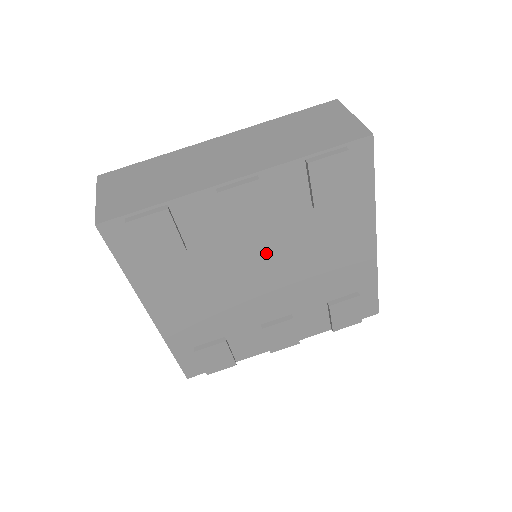
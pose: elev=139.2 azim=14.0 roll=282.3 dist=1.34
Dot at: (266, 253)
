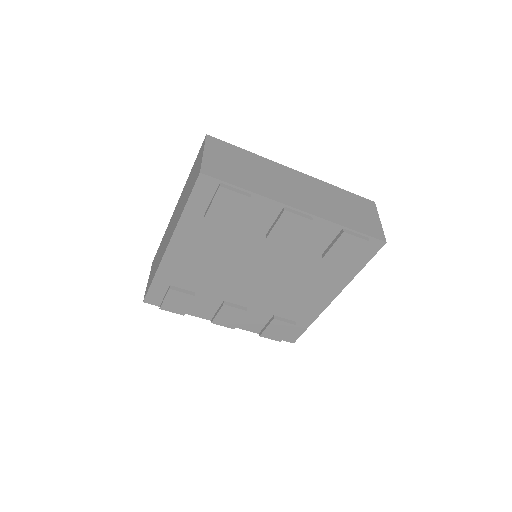
Dot at: (272, 261)
